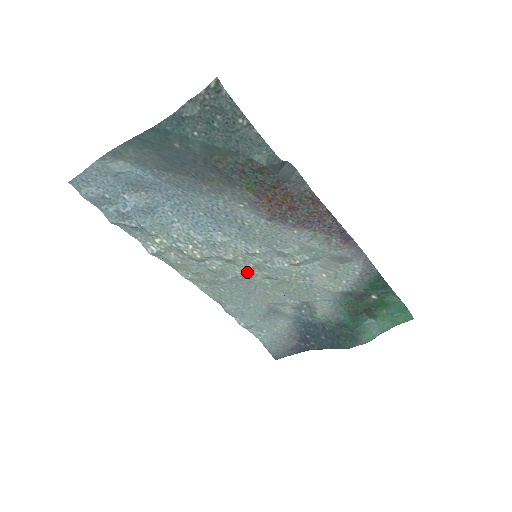
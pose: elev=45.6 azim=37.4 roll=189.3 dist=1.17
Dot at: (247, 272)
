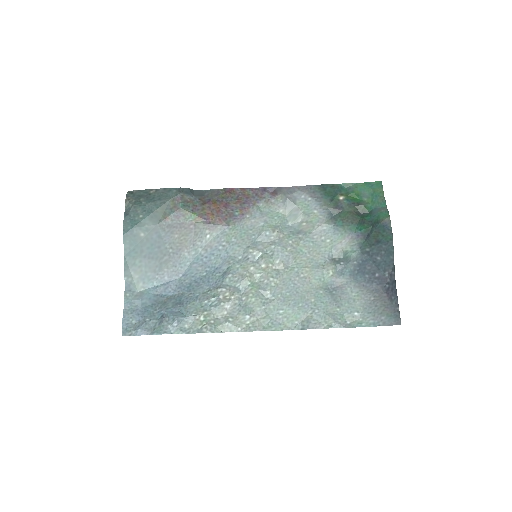
Dot at: (269, 274)
